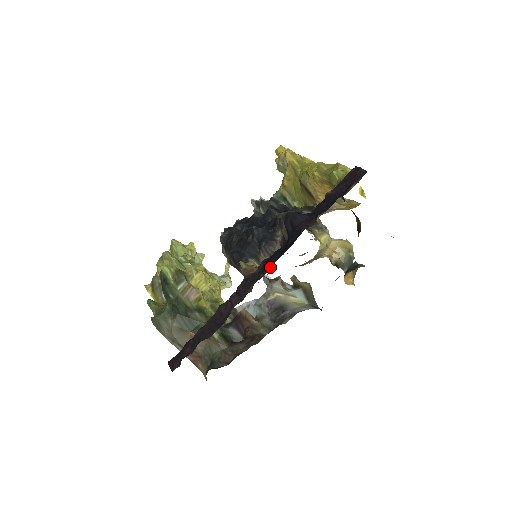
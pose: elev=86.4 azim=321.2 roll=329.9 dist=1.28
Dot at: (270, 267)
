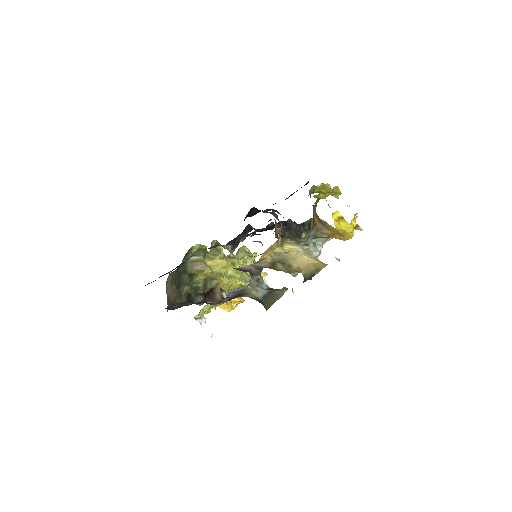
Dot at: occluded
